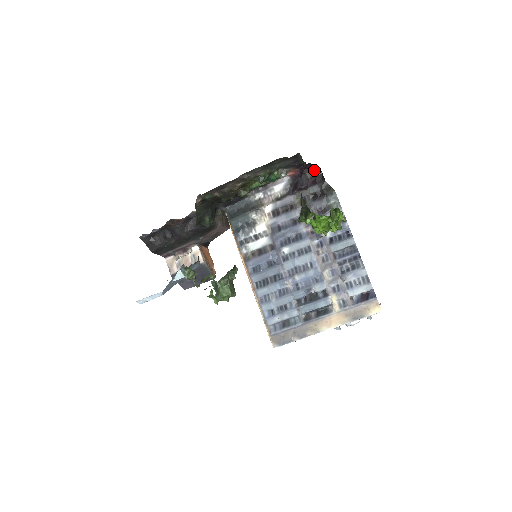
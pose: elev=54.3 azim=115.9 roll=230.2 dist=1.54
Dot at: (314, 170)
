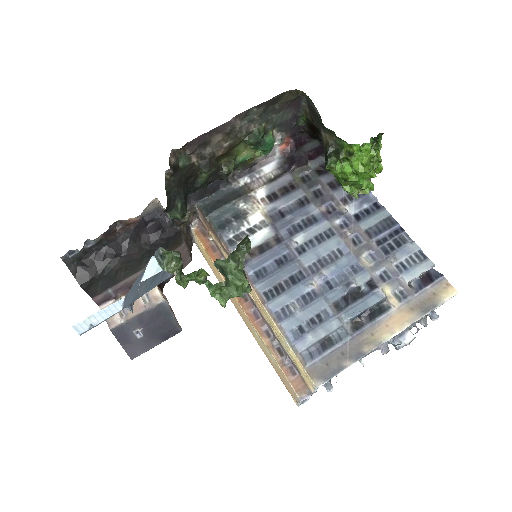
Dot at: (310, 143)
